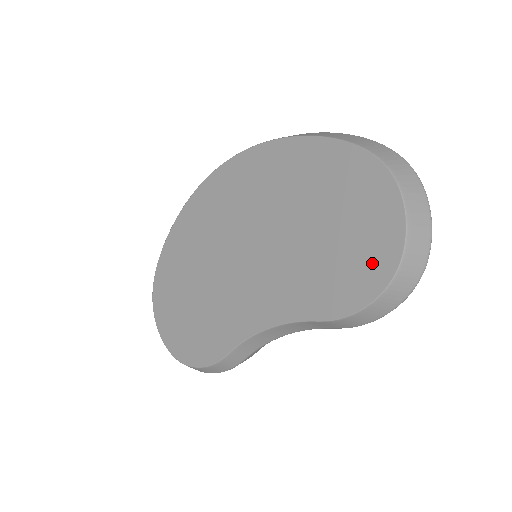
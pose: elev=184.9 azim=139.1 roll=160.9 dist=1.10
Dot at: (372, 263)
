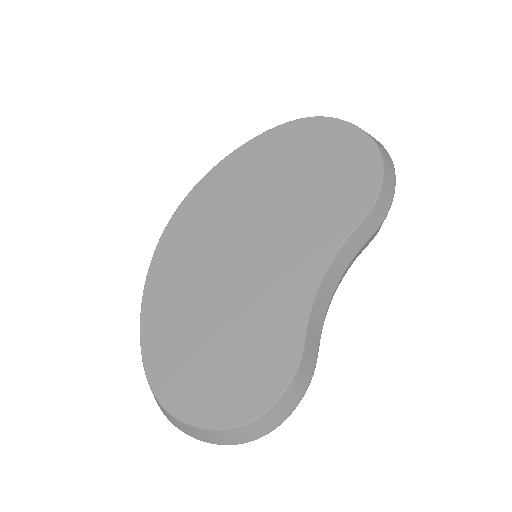
Dot at: (358, 159)
